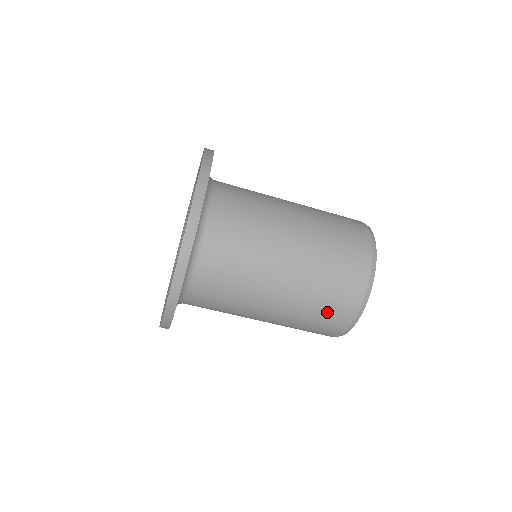
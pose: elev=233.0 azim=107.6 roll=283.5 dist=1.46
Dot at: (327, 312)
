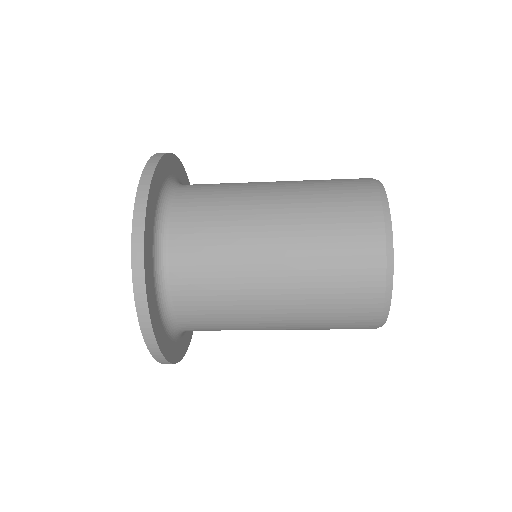
Dot at: (346, 277)
